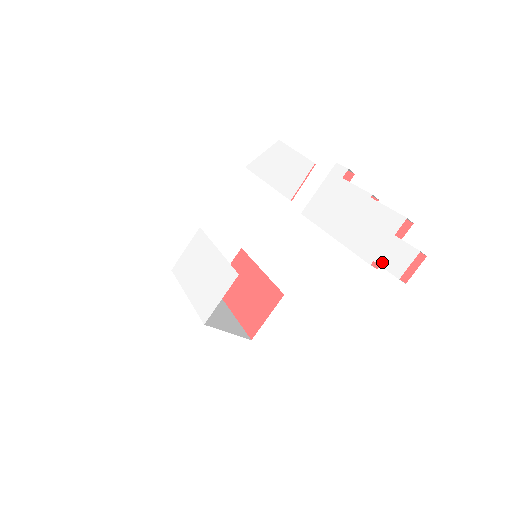
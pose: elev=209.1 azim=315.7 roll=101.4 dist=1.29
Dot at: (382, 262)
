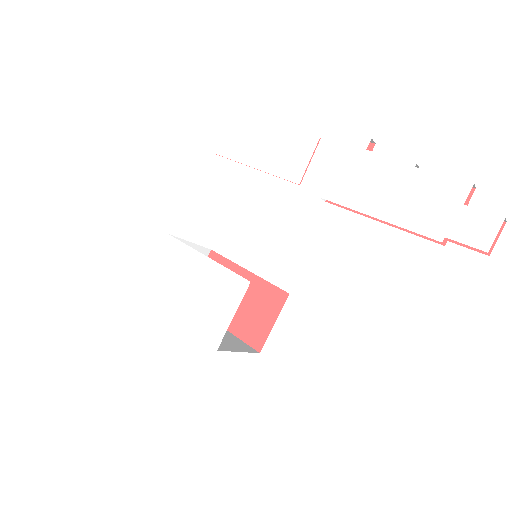
Dot at: (458, 237)
